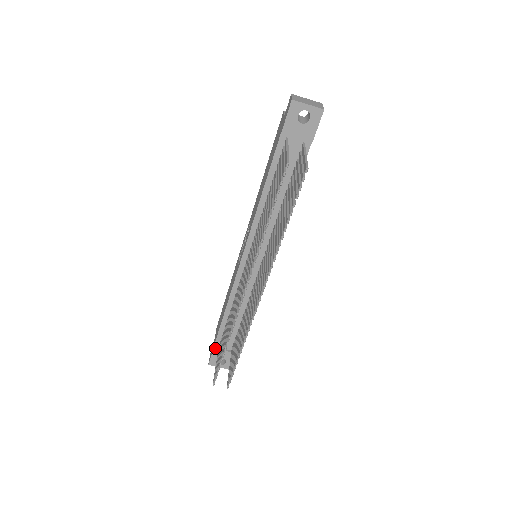
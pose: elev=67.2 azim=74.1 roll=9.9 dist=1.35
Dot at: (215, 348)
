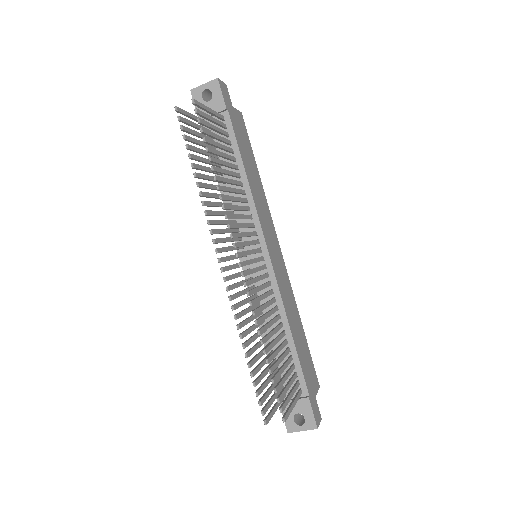
Dot at: occluded
